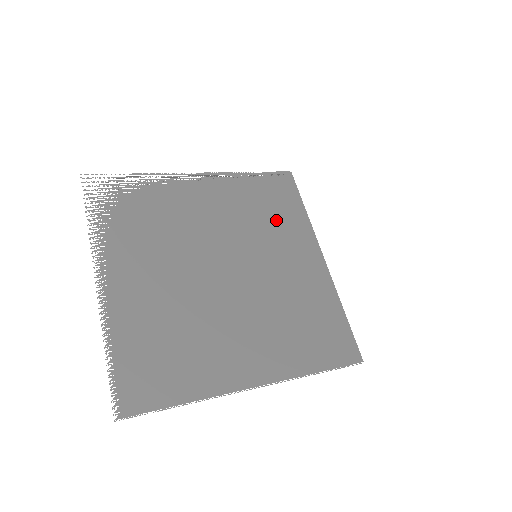
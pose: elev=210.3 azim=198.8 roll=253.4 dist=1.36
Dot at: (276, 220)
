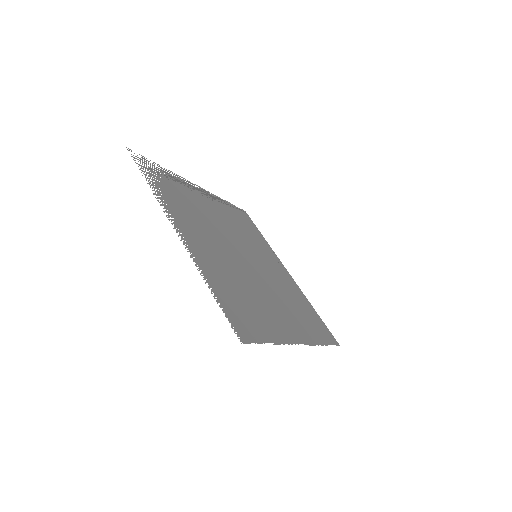
Dot at: (254, 237)
